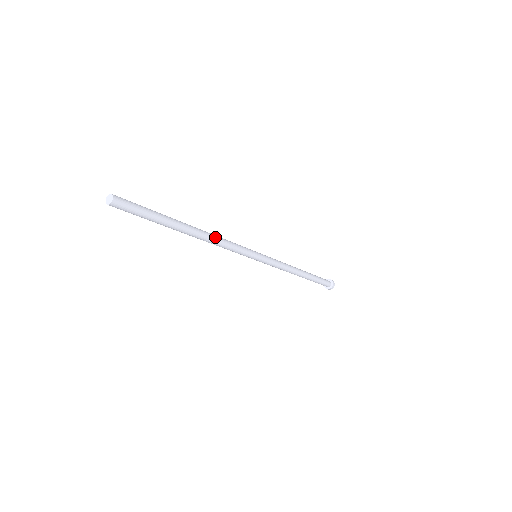
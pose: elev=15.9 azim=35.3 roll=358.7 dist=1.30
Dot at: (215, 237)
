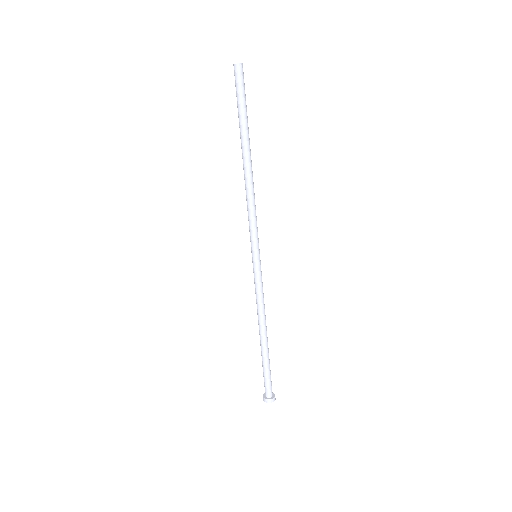
Dot at: (253, 188)
